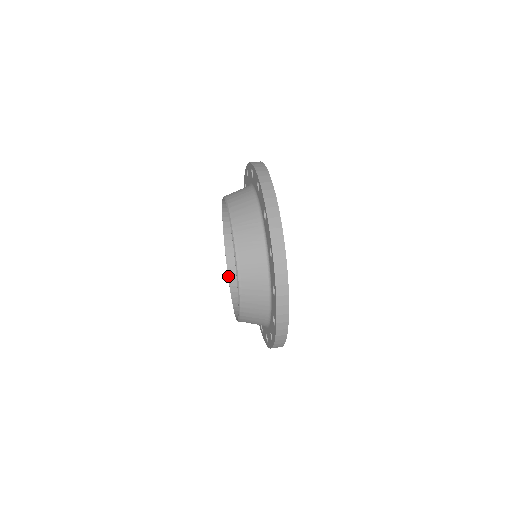
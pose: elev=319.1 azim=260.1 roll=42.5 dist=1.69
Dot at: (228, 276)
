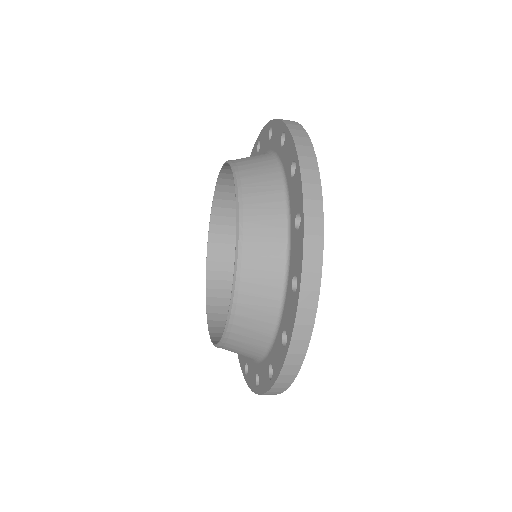
Dot at: (206, 291)
